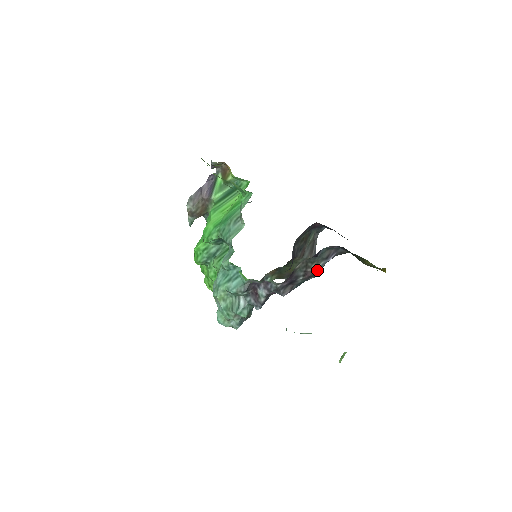
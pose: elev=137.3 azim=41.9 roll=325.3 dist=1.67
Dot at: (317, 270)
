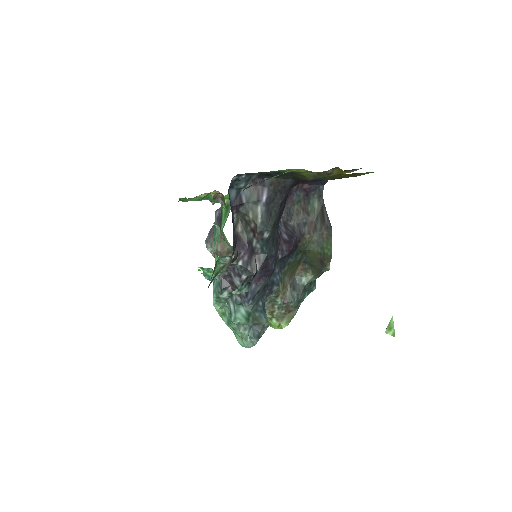
Dot at: (260, 220)
